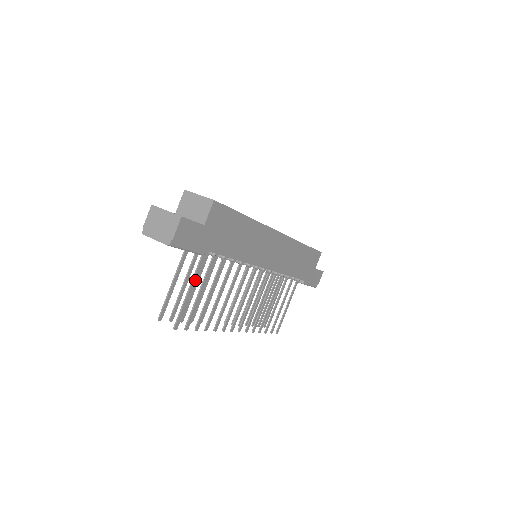
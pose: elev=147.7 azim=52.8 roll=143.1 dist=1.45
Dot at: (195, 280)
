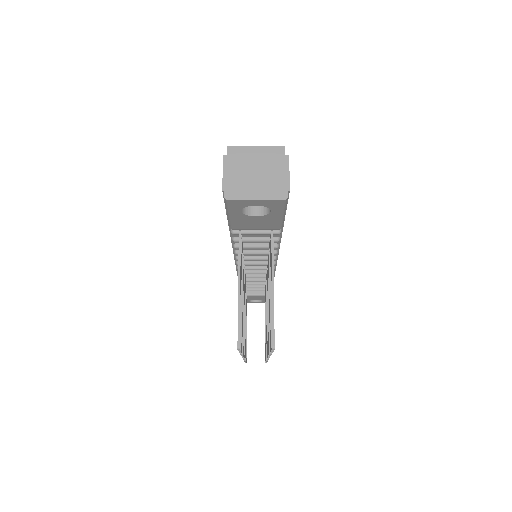
Dot at: (273, 270)
